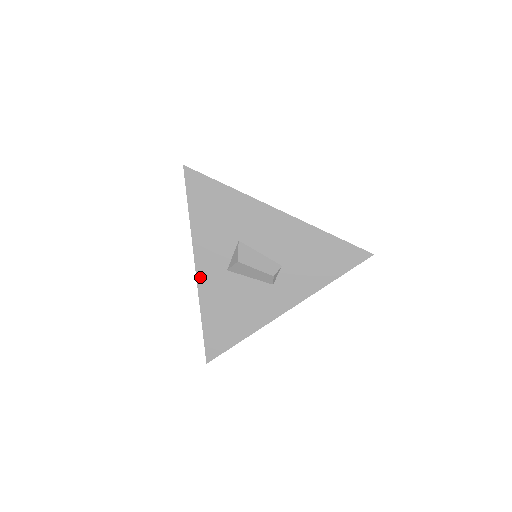
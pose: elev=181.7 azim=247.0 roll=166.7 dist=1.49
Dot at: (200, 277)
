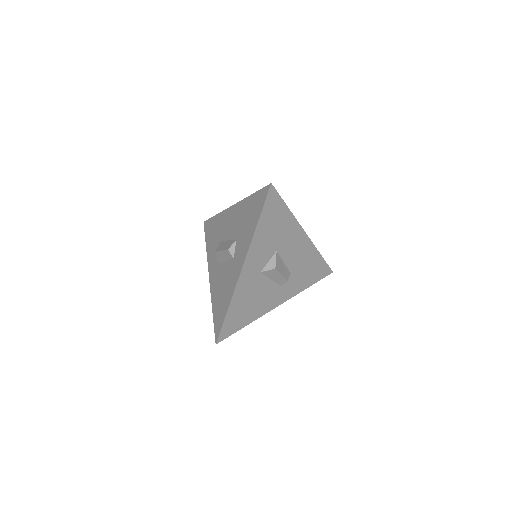
Dot at: (242, 275)
